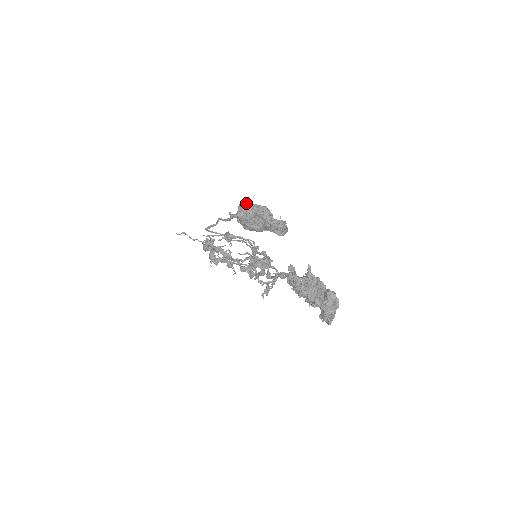
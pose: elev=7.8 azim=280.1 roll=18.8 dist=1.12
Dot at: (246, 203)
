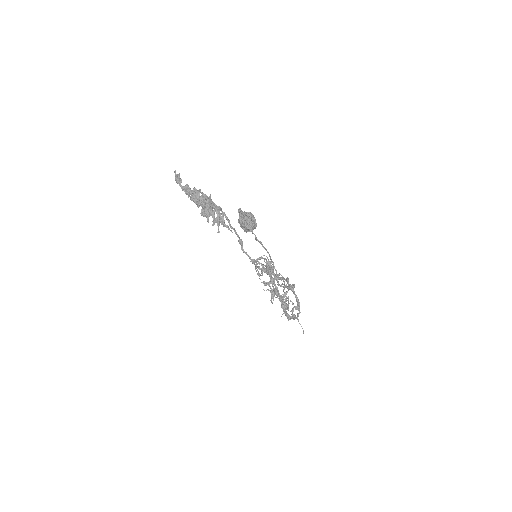
Dot at: occluded
